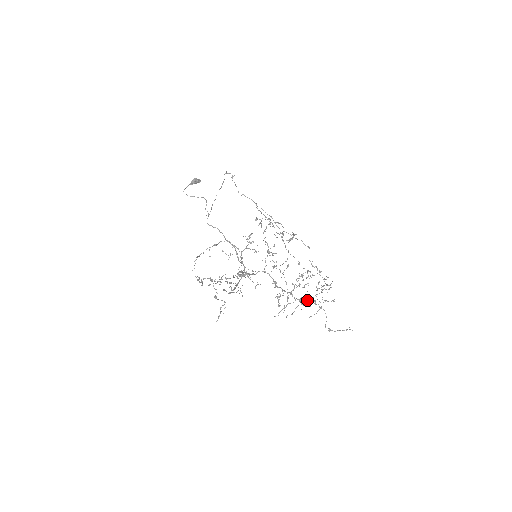
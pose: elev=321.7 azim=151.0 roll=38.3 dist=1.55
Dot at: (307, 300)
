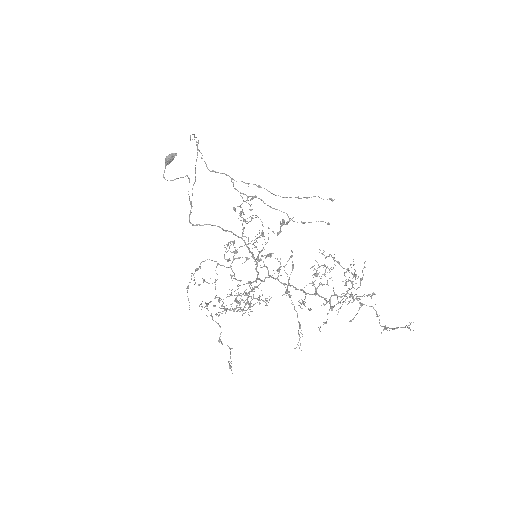
Dot at: occluded
